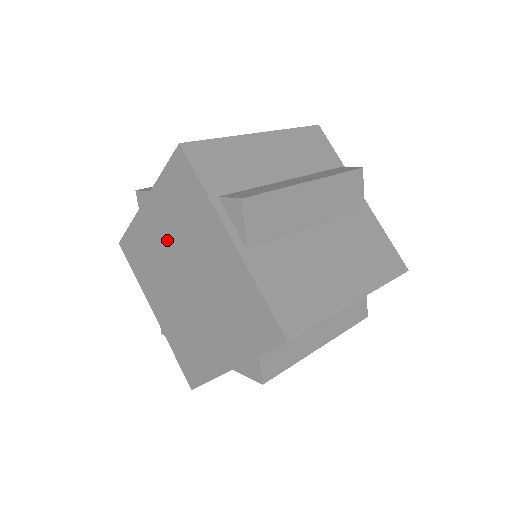
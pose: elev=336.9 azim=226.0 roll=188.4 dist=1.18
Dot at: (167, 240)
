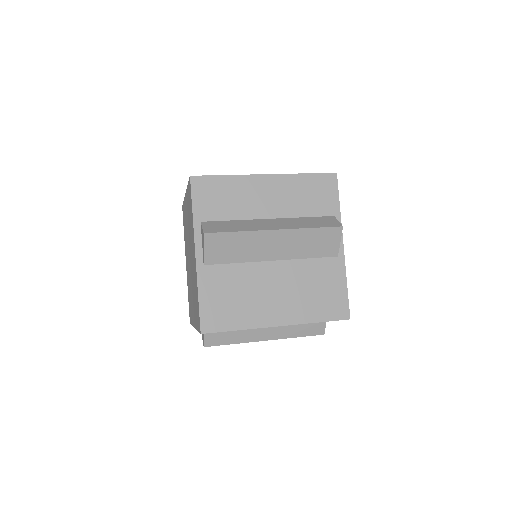
Dot at: occluded
